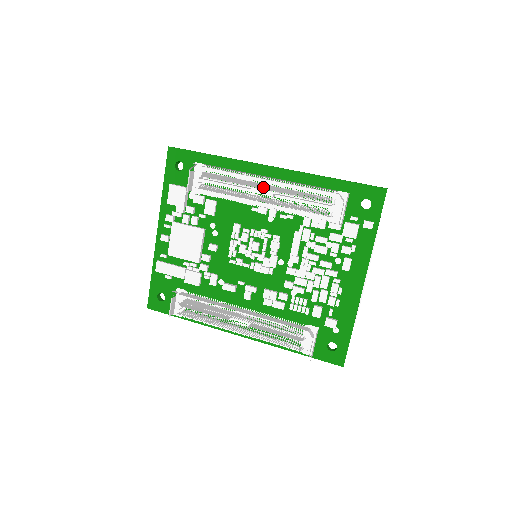
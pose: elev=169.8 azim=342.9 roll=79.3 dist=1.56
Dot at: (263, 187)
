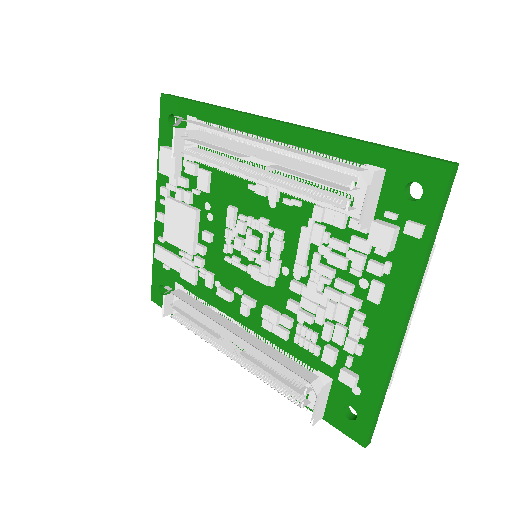
Dot at: occluded
